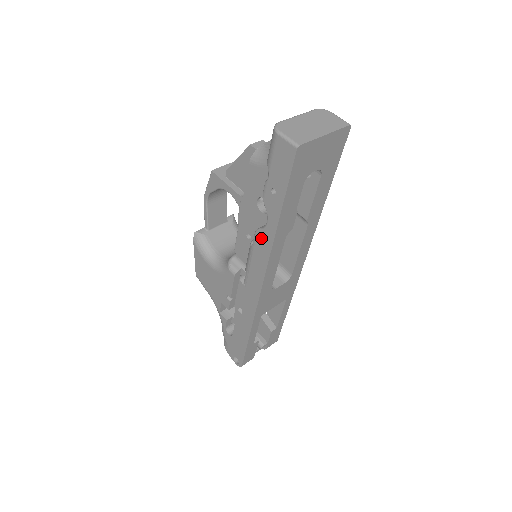
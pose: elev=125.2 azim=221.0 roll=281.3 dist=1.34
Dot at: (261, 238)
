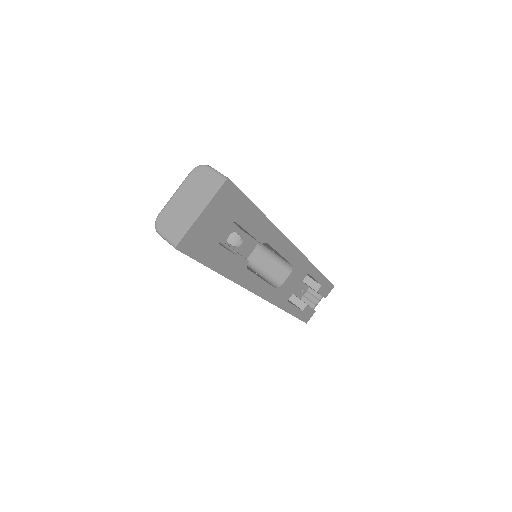
Dot at: occluded
